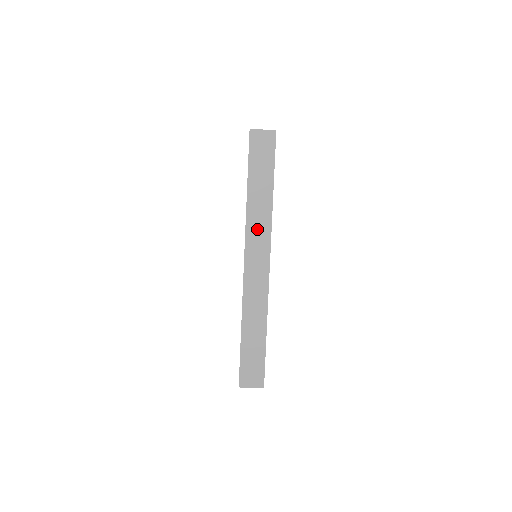
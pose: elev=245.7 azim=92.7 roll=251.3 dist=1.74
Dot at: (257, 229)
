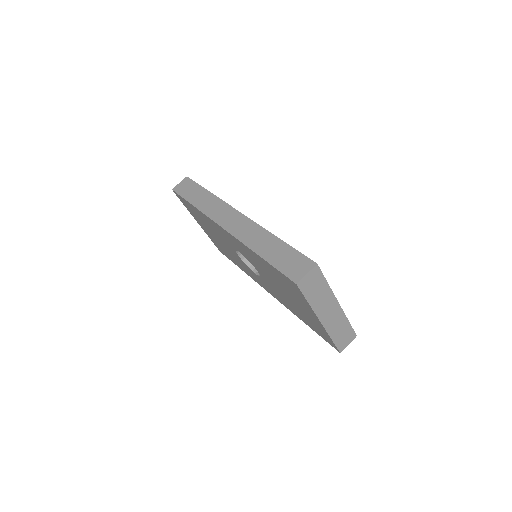
Dot at: (215, 210)
